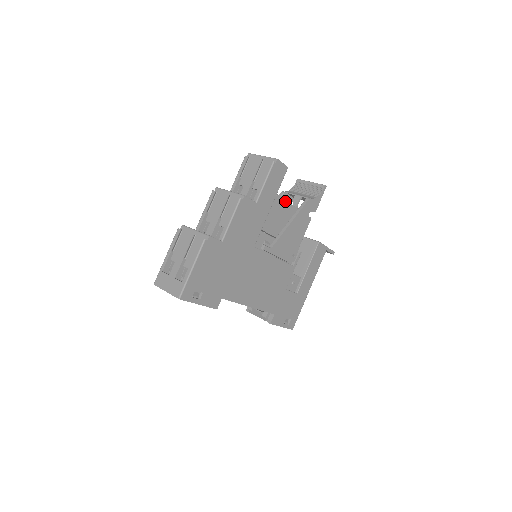
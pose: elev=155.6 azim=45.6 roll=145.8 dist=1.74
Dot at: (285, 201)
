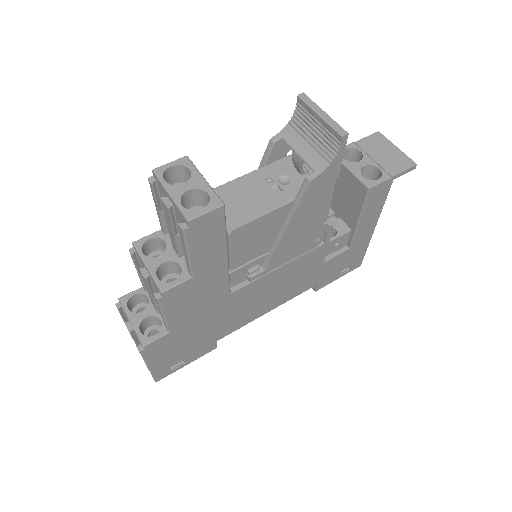
Dot at: (256, 219)
